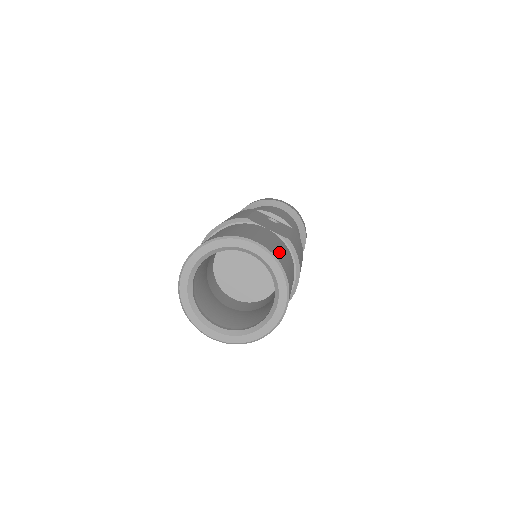
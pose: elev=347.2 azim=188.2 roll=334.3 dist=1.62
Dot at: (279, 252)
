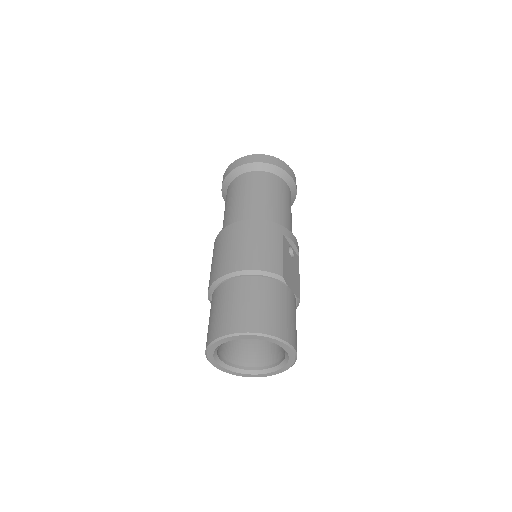
Dot at: occluded
